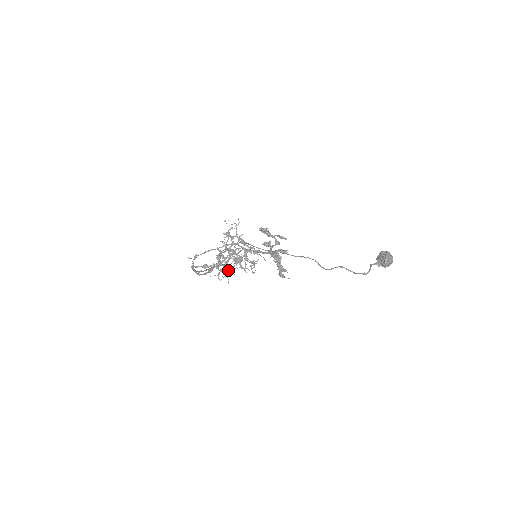
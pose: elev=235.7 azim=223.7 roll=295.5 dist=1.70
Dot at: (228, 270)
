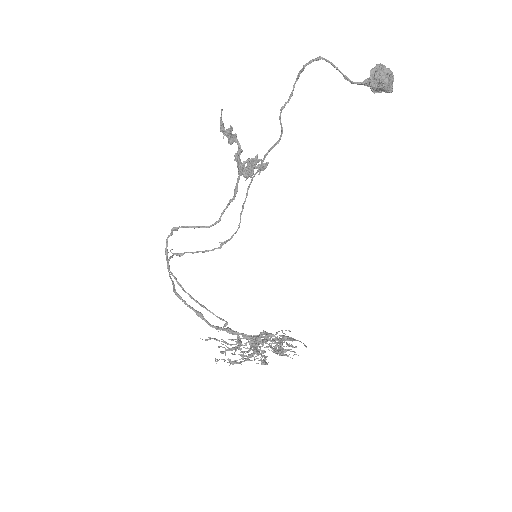
Dot at: (235, 348)
